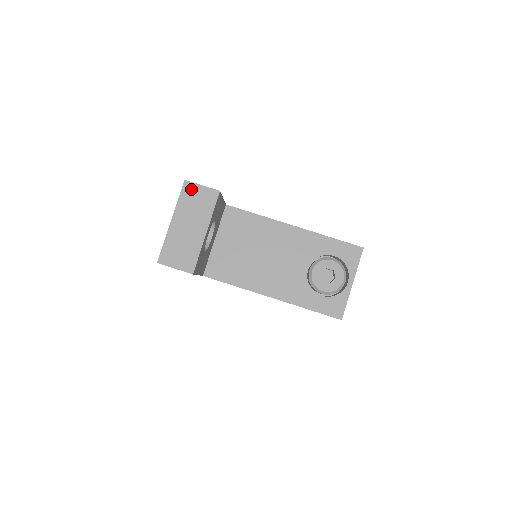
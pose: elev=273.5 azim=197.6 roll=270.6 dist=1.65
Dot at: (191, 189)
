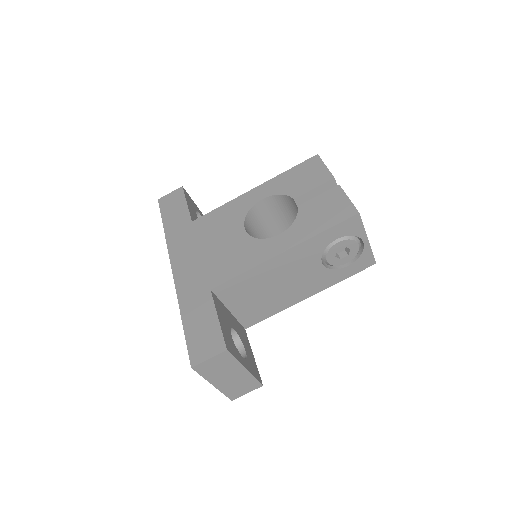
Dot at: (203, 367)
